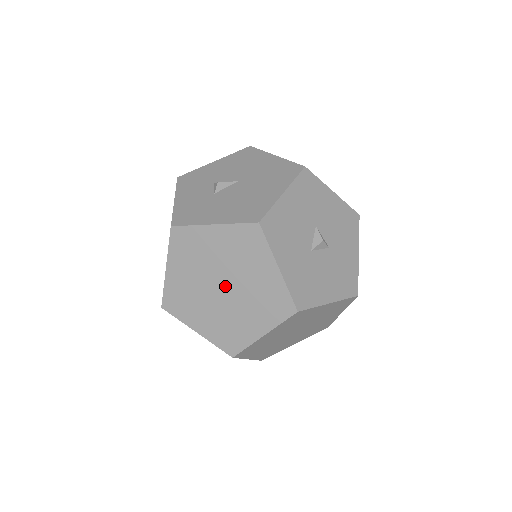
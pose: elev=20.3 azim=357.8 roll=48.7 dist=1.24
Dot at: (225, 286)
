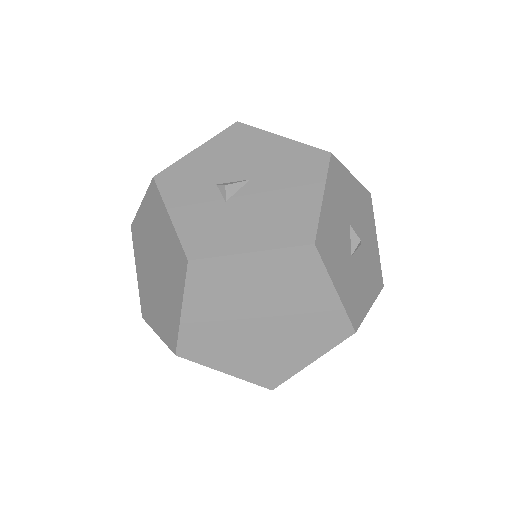
Dot at: (265, 319)
